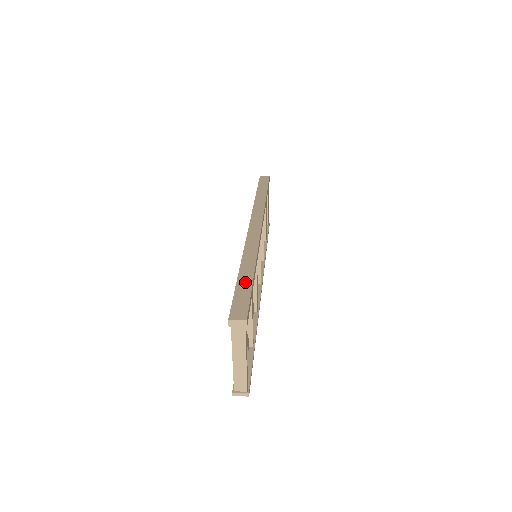
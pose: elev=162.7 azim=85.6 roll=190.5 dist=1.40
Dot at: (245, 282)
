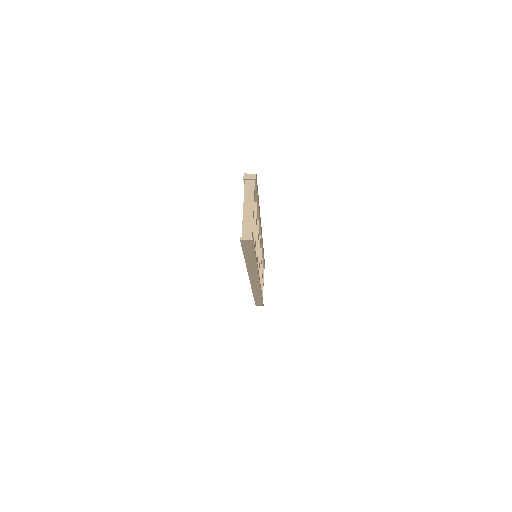
Dot at: occluded
